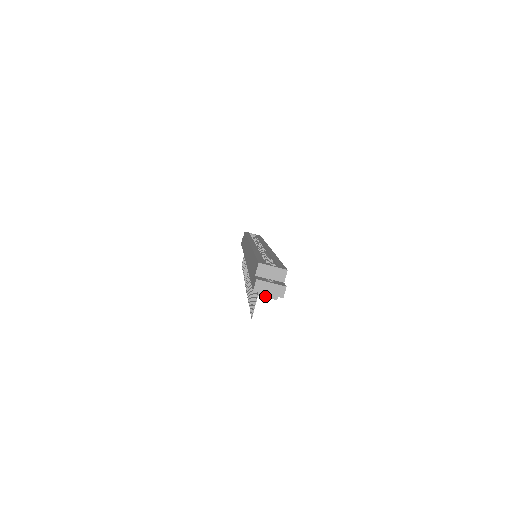
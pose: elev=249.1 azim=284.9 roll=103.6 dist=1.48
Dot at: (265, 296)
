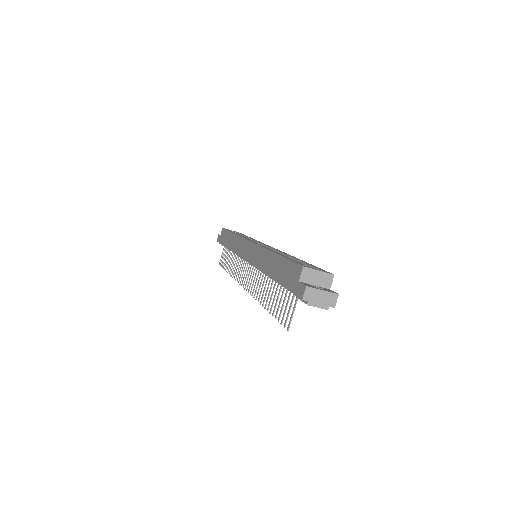
Dot at: (315, 306)
